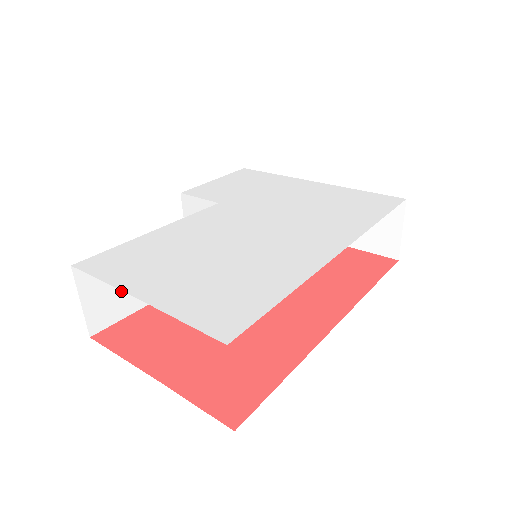
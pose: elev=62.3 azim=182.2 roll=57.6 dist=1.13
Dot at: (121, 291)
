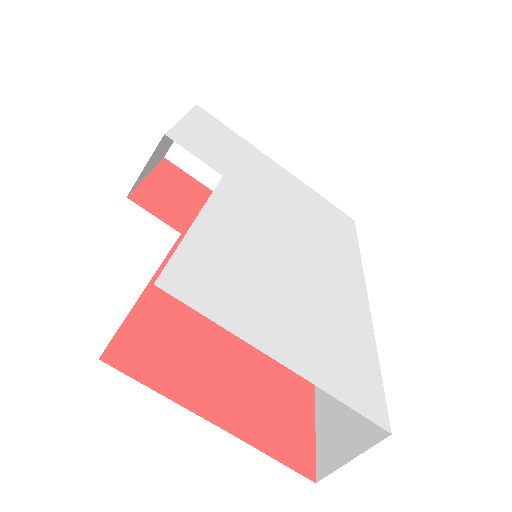
Dot at: occluded
